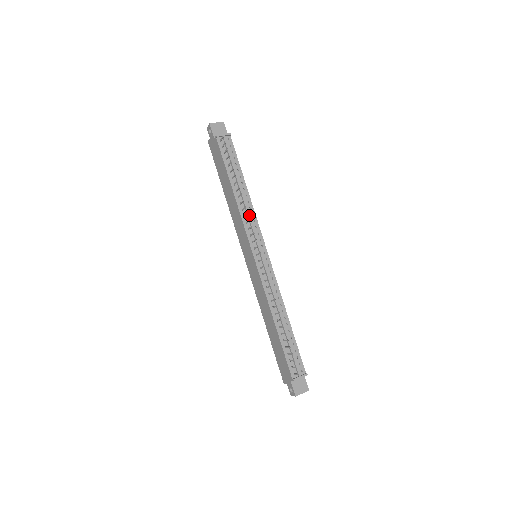
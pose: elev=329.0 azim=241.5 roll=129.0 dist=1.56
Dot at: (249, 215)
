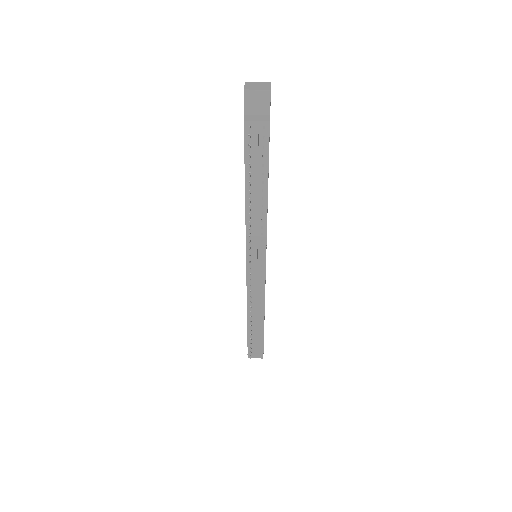
Dot at: (256, 229)
